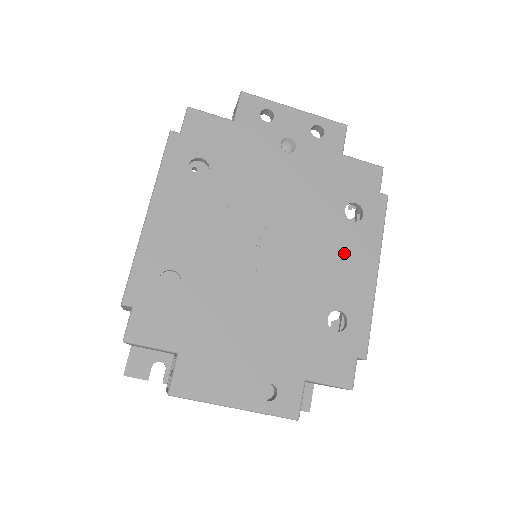
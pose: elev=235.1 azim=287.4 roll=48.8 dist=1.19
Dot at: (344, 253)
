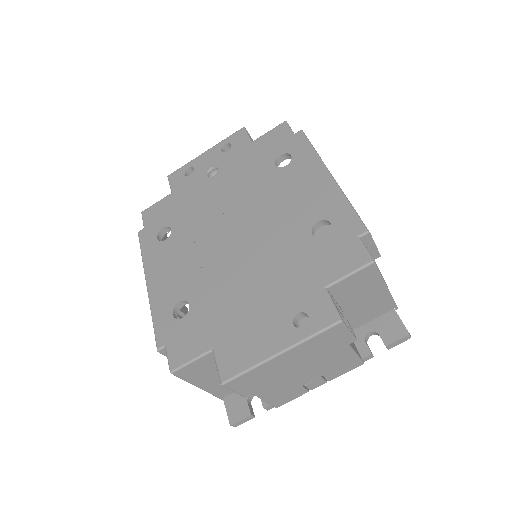
Dot at: (294, 187)
